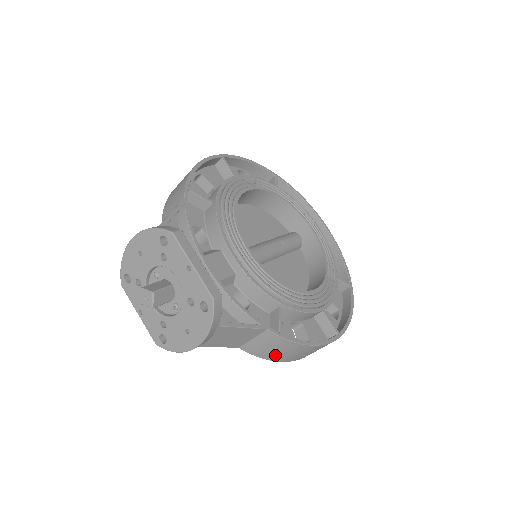
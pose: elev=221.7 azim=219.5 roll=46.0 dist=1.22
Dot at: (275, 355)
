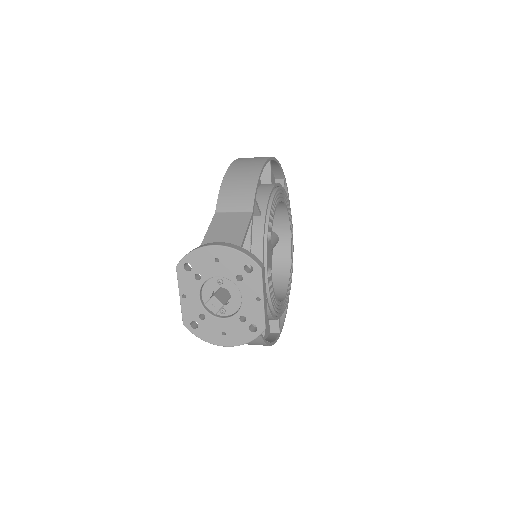
Dot at: occluded
